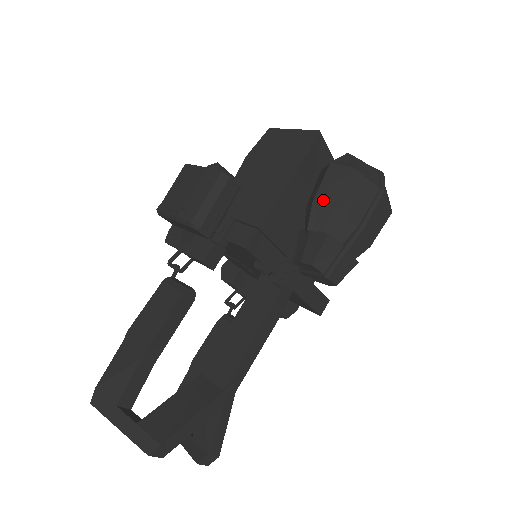
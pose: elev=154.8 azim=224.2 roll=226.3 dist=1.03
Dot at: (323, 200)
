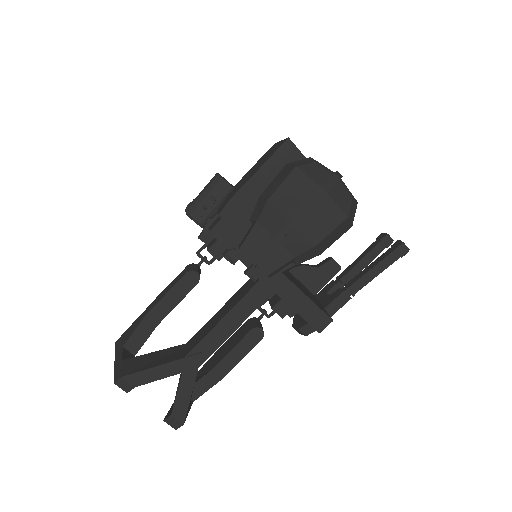
Dot at: (266, 194)
